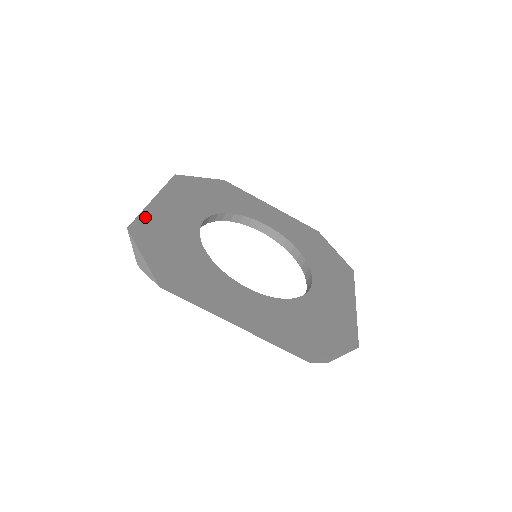
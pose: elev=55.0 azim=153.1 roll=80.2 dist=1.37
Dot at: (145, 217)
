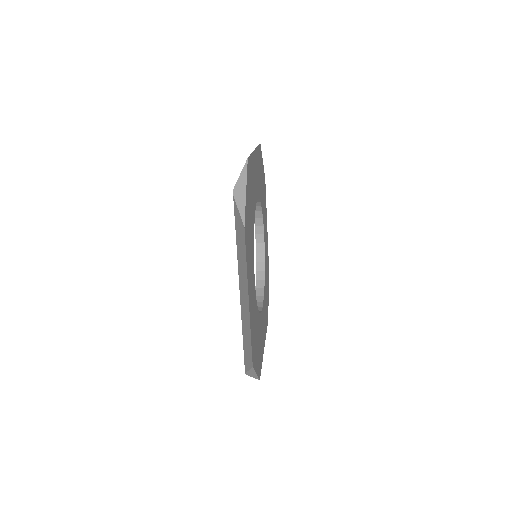
Dot at: occluded
